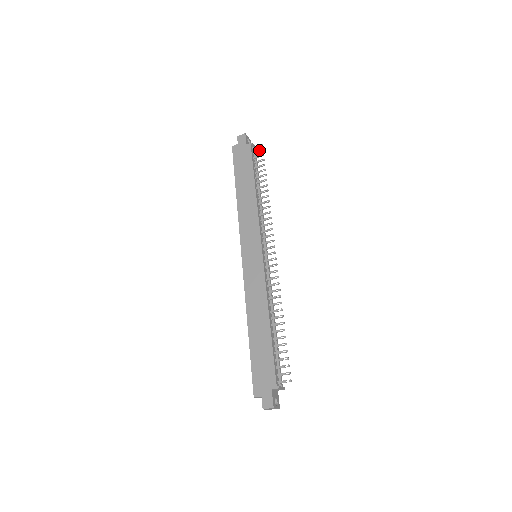
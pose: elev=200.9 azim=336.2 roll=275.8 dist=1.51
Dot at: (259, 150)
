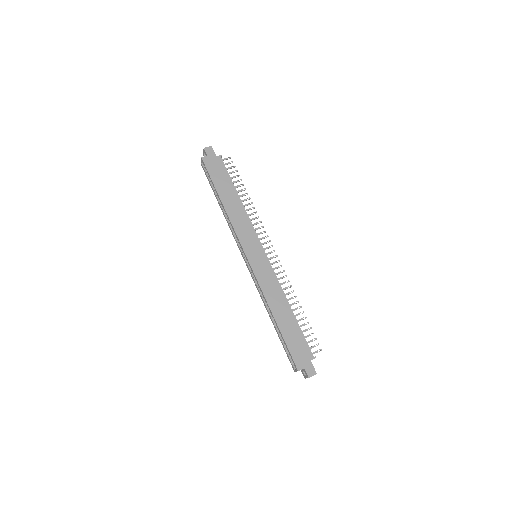
Dot at: (229, 162)
